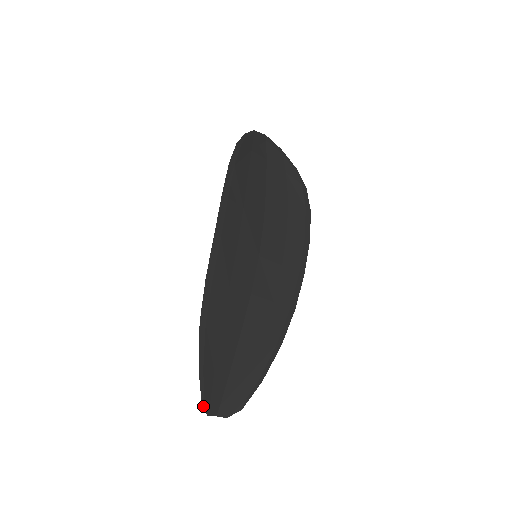
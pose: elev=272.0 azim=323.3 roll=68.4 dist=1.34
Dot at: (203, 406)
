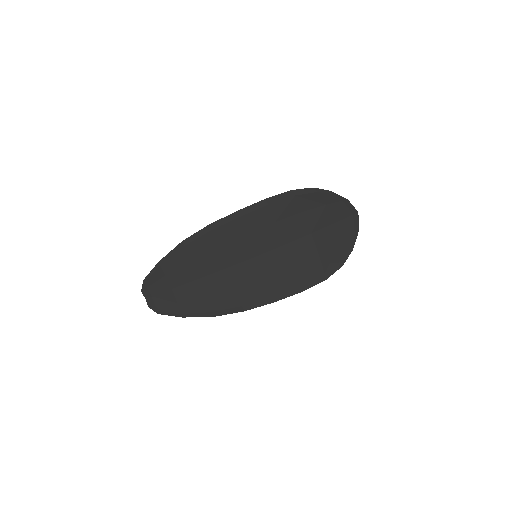
Dot at: (143, 282)
